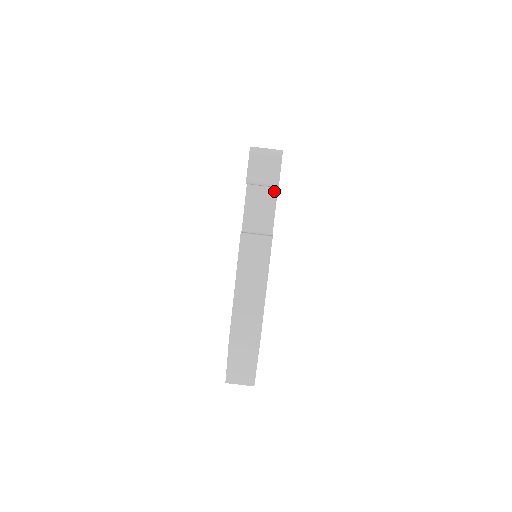
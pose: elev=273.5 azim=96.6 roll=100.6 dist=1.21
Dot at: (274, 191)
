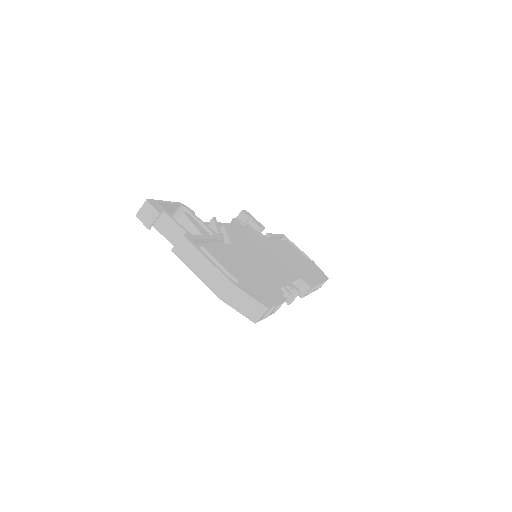
Dot at: (168, 217)
